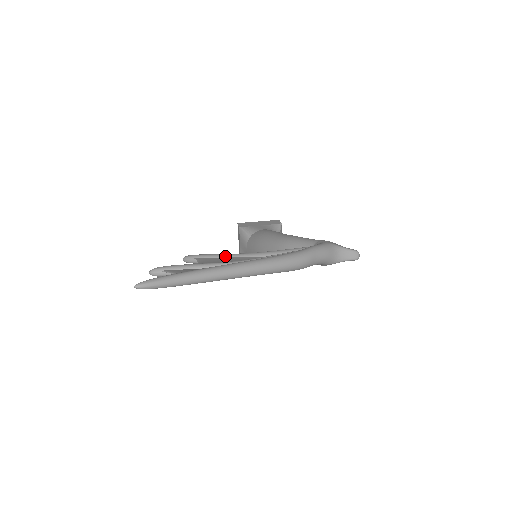
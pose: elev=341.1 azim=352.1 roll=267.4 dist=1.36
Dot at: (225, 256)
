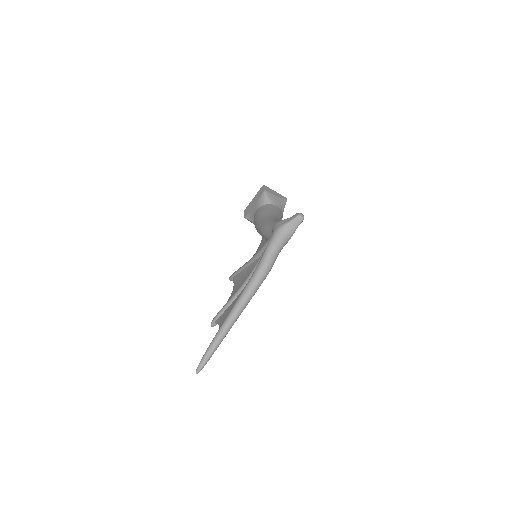
Dot at: (242, 269)
